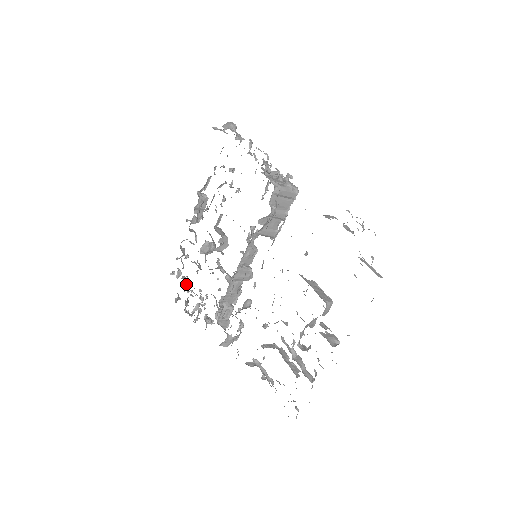
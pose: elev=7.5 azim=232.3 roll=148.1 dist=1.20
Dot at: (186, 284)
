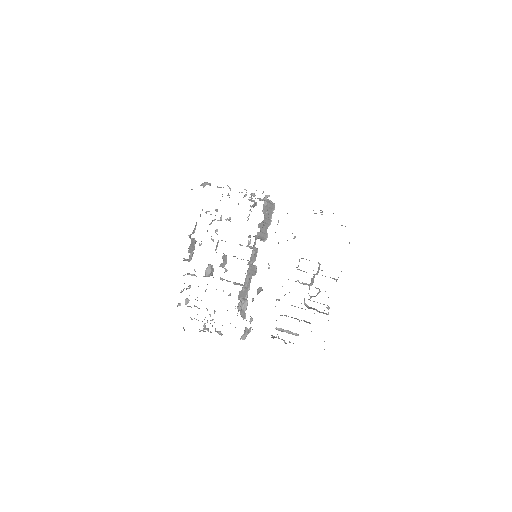
Dot at: (196, 306)
